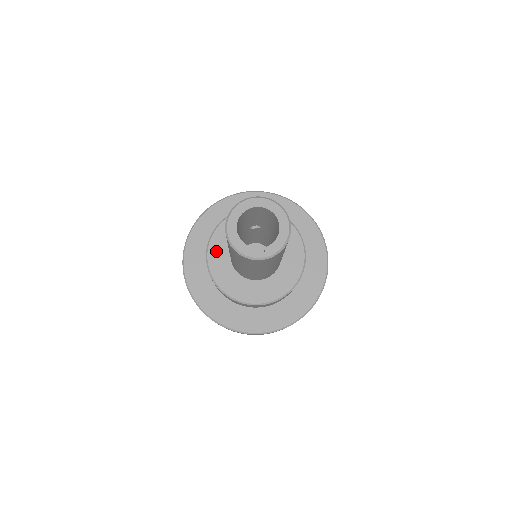
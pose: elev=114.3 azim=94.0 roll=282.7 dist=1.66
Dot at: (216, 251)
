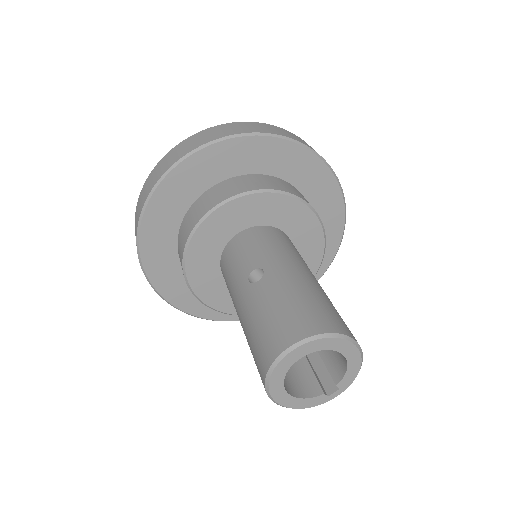
Dot at: (205, 287)
